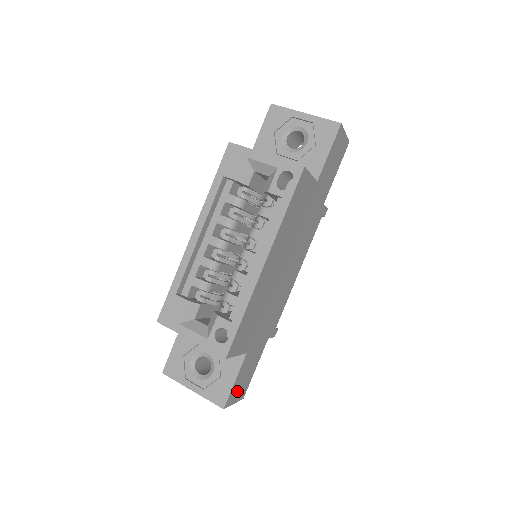
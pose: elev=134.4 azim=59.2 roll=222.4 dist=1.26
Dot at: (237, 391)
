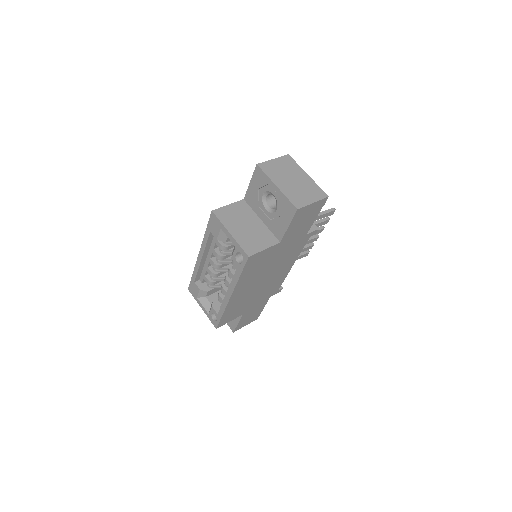
Dot at: (245, 322)
